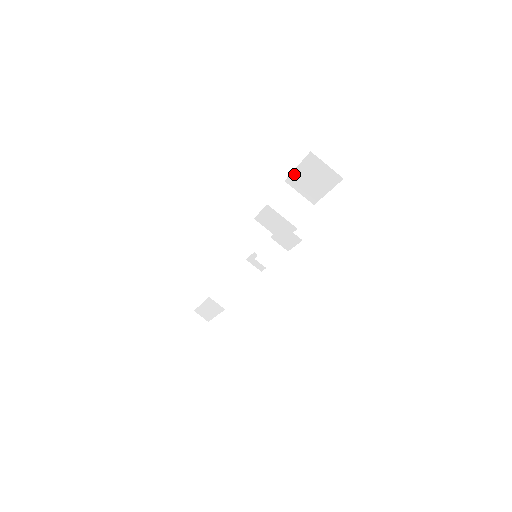
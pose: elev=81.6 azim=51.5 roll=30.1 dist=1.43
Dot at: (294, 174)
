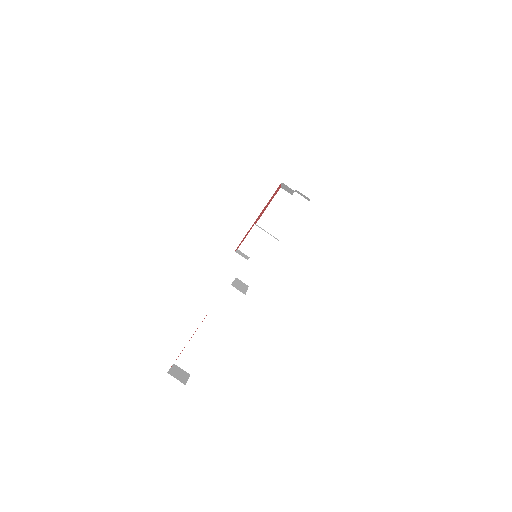
Dot at: (265, 214)
